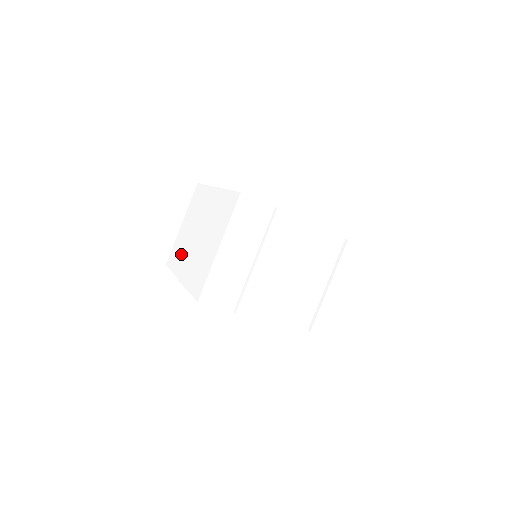
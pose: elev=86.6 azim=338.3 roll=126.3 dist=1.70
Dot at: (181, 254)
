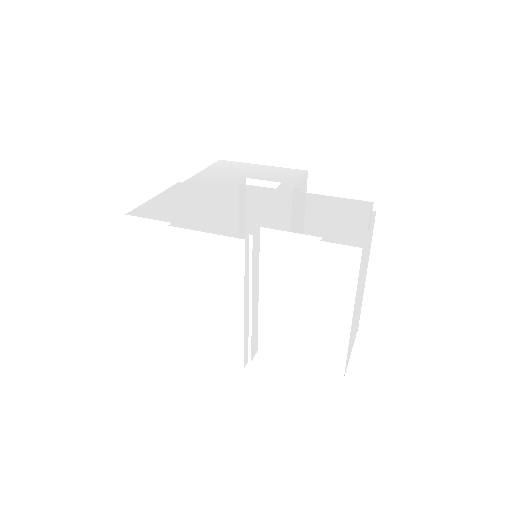
Dot at: occluded
